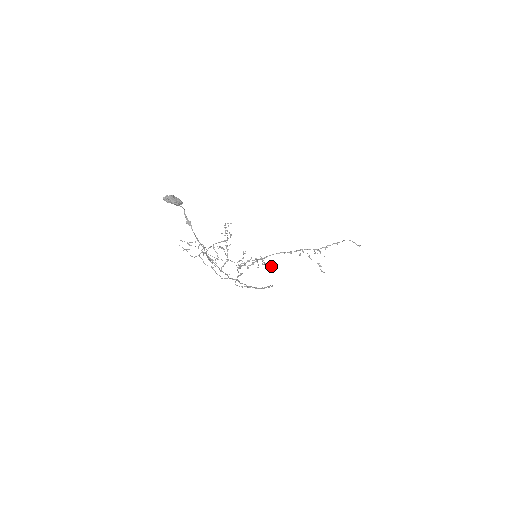
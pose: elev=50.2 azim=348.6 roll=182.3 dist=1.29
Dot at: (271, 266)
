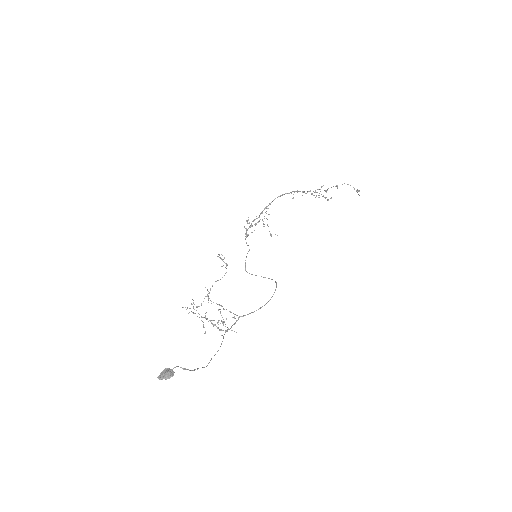
Dot at: occluded
